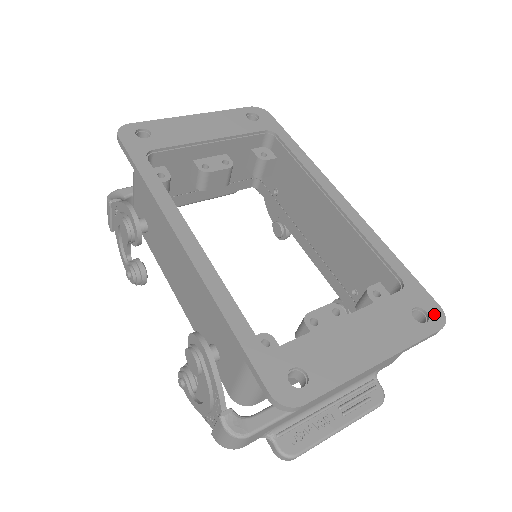
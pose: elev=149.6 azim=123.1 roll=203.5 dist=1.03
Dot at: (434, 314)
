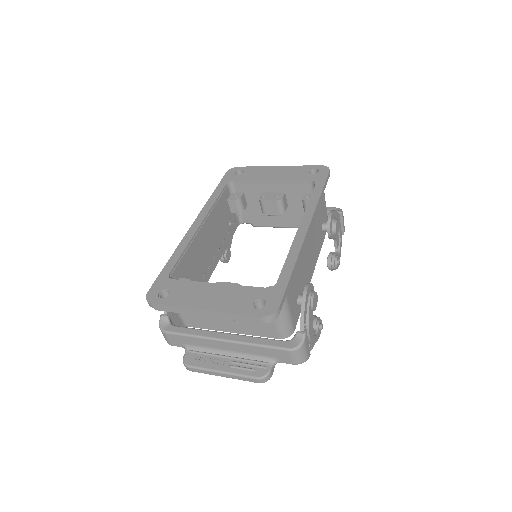
Dot at: (268, 308)
